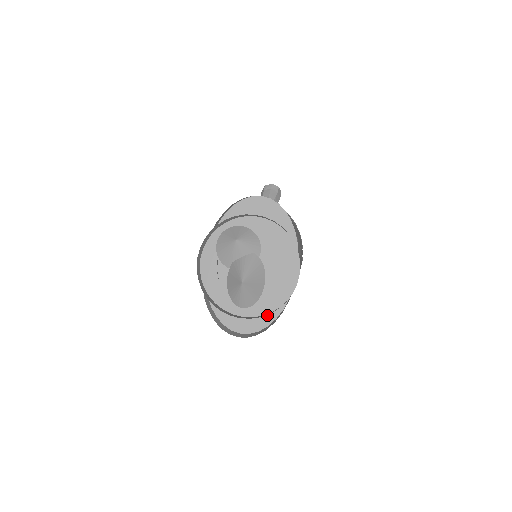
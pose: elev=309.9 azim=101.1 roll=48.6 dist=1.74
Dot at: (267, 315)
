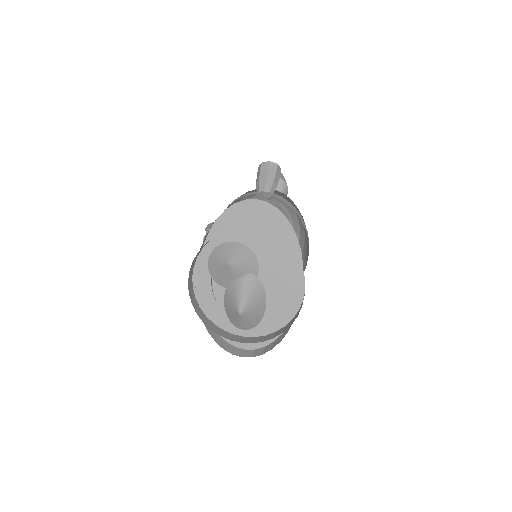
Dot at: occluded
